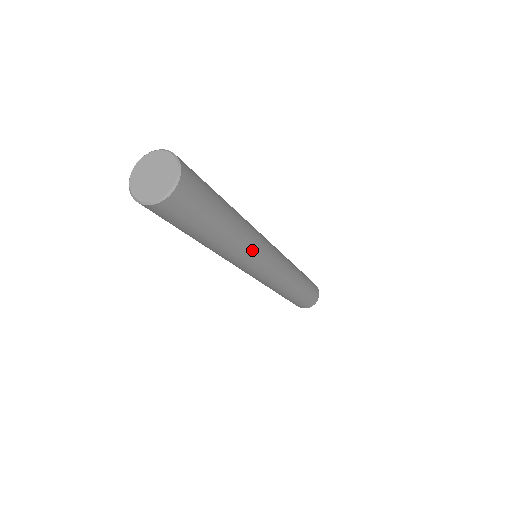
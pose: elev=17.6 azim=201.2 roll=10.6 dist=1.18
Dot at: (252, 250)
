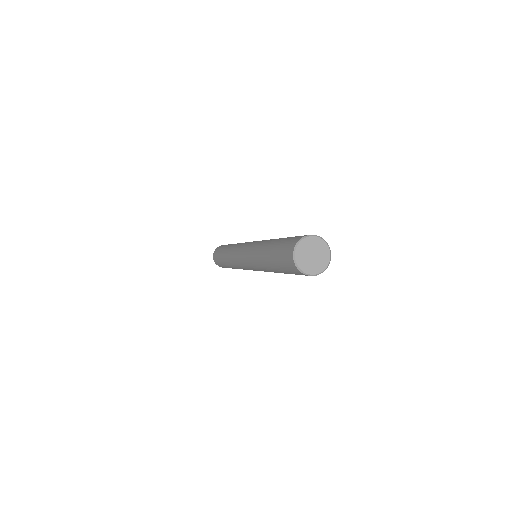
Dot at: occluded
